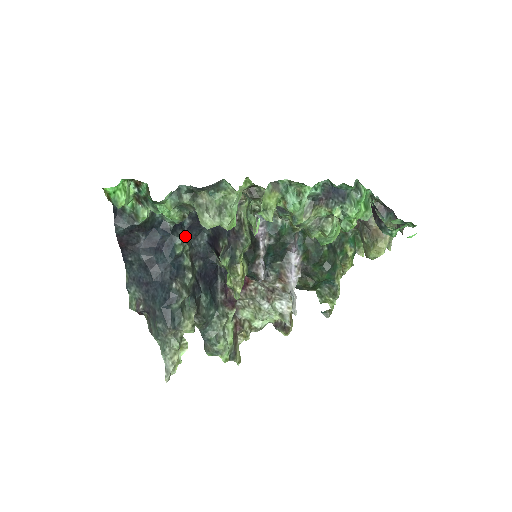
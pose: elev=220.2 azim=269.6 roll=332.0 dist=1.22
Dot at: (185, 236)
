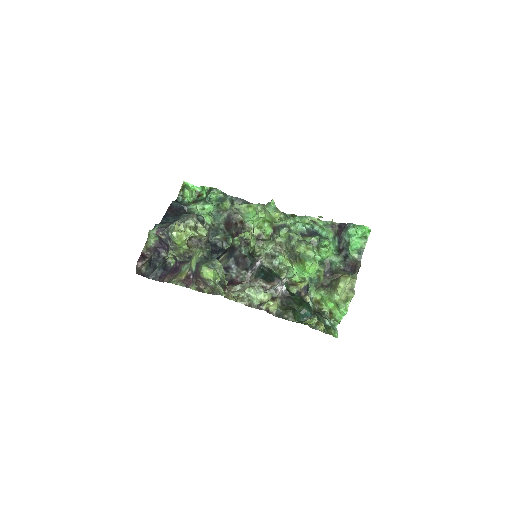
Dot at: occluded
